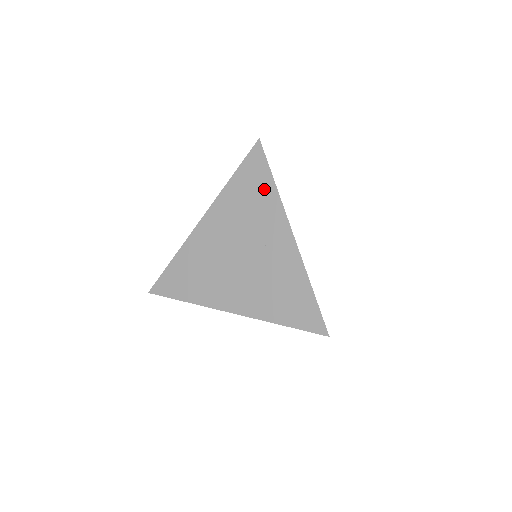
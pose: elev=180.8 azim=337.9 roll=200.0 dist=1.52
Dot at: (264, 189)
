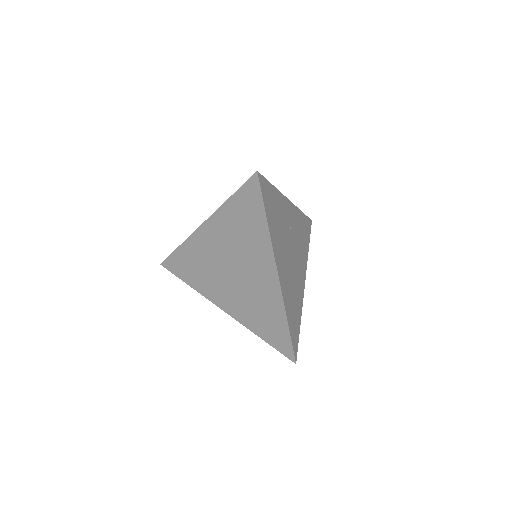
Dot at: (257, 223)
